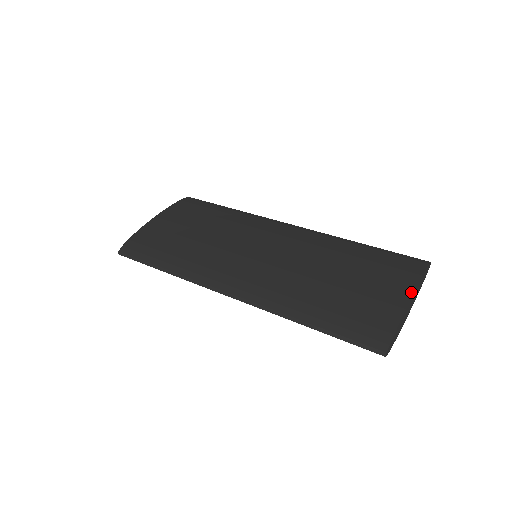
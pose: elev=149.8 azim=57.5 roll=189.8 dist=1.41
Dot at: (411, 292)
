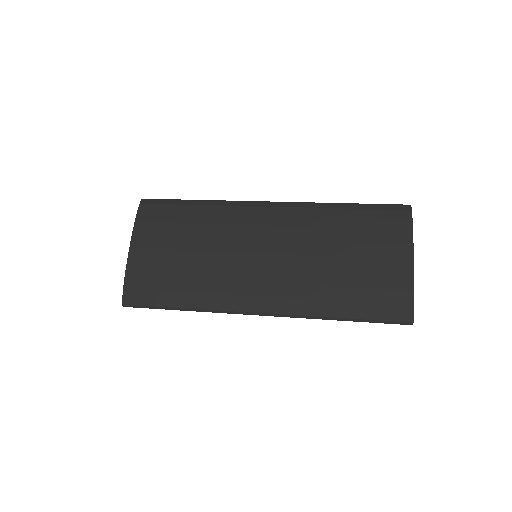
Dot at: (411, 255)
